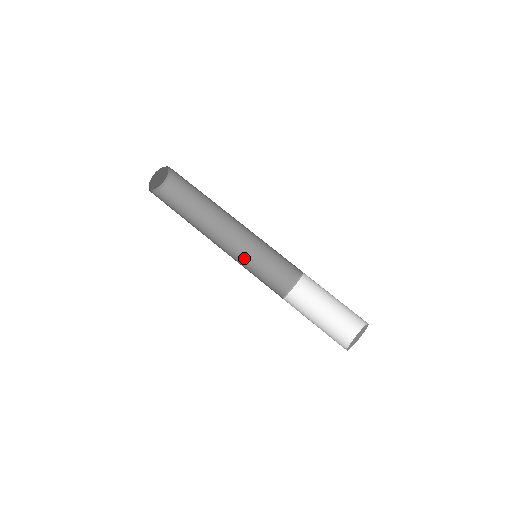
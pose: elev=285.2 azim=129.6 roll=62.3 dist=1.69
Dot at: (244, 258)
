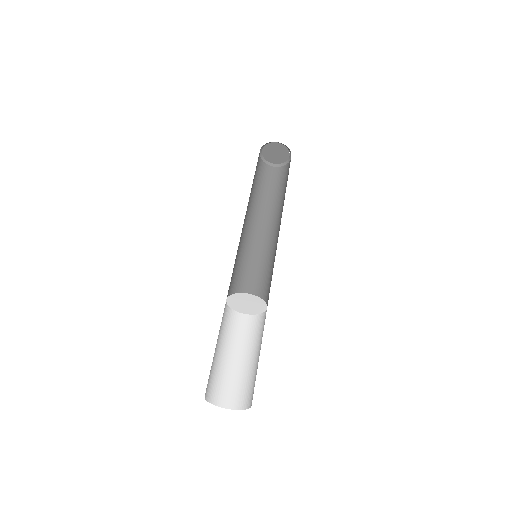
Dot at: (264, 257)
